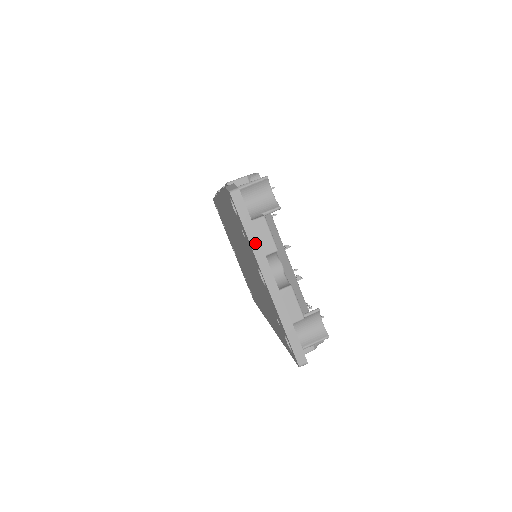
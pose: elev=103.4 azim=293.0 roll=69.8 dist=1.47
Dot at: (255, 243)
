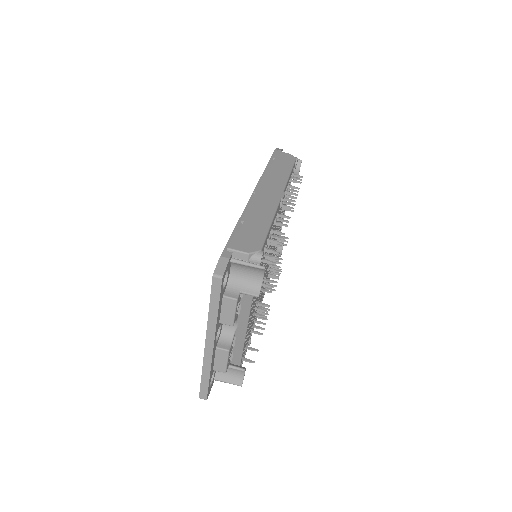
Dot at: (212, 318)
